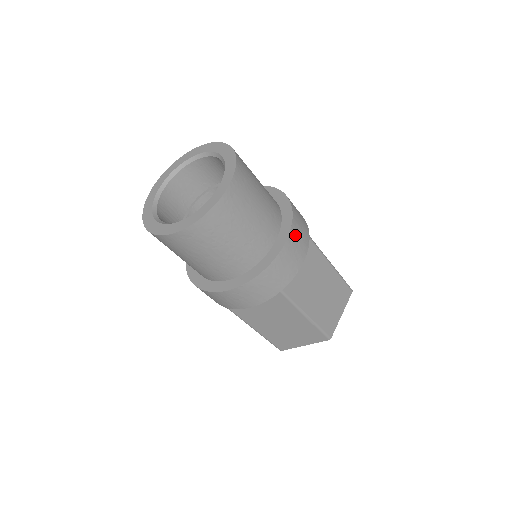
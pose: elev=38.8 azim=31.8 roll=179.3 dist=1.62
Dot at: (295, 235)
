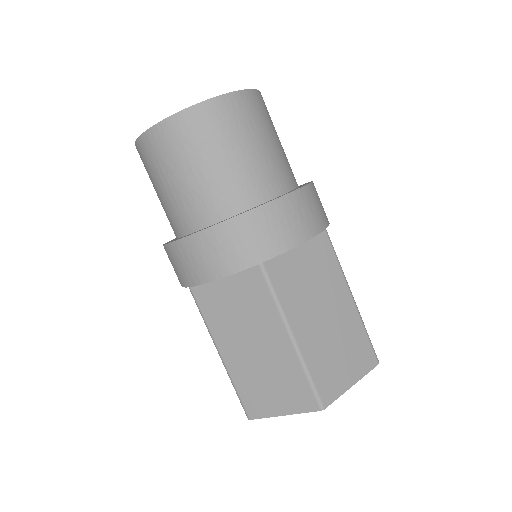
Dot at: (303, 201)
